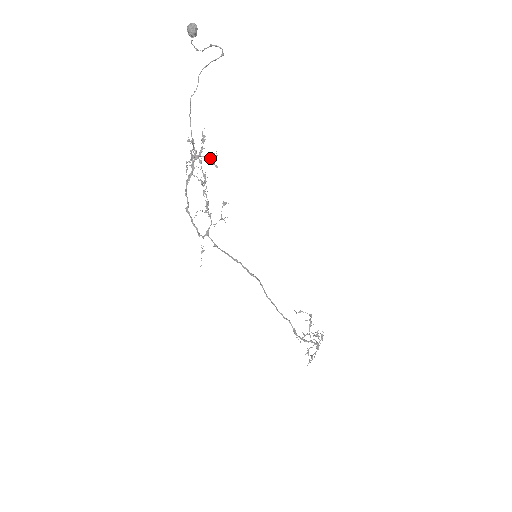
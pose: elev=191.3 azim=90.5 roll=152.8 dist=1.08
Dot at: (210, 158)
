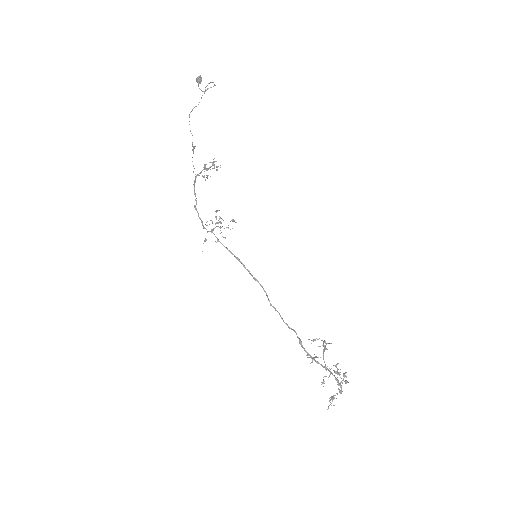
Dot at: (214, 168)
